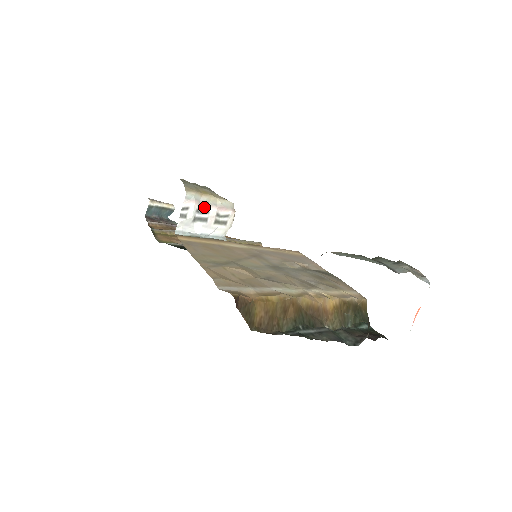
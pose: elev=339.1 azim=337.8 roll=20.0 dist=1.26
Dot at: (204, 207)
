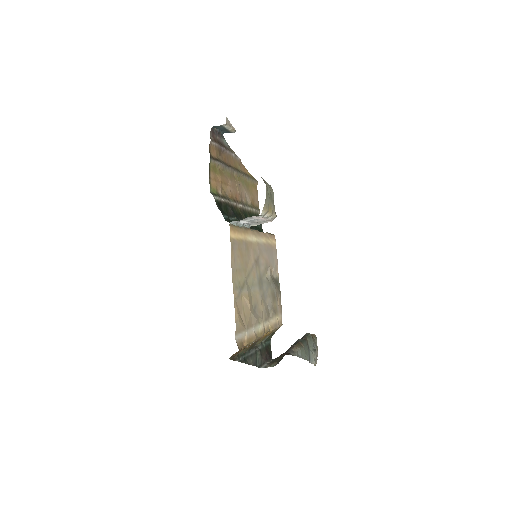
Dot at: occluded
